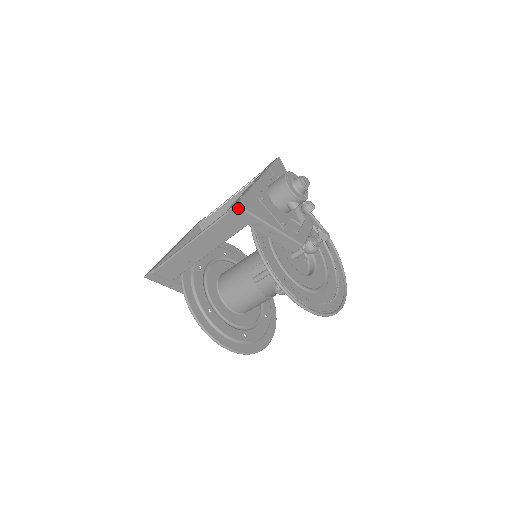
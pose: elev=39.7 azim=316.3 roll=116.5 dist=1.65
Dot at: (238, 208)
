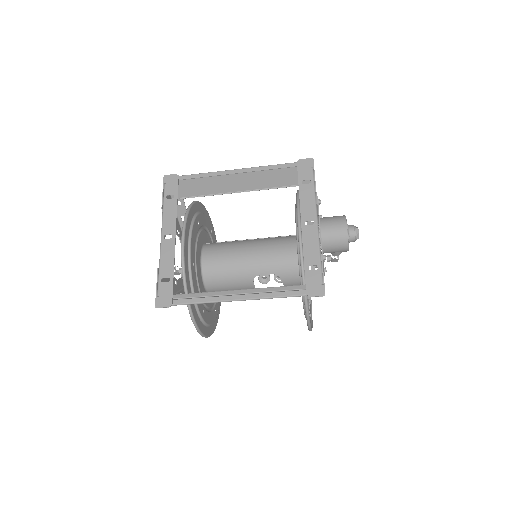
Dot at: (323, 295)
